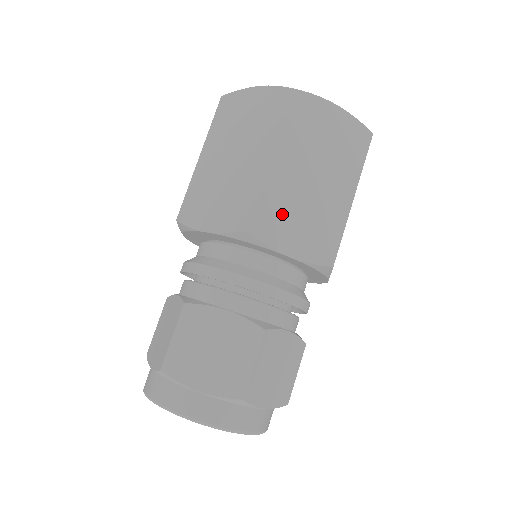
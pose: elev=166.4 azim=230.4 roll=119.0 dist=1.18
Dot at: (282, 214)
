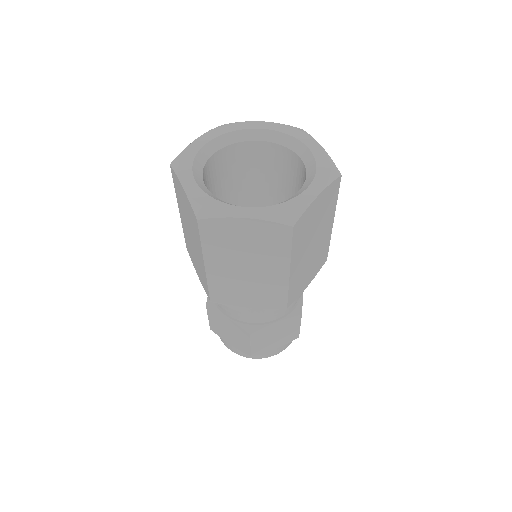
Dot at: (301, 280)
